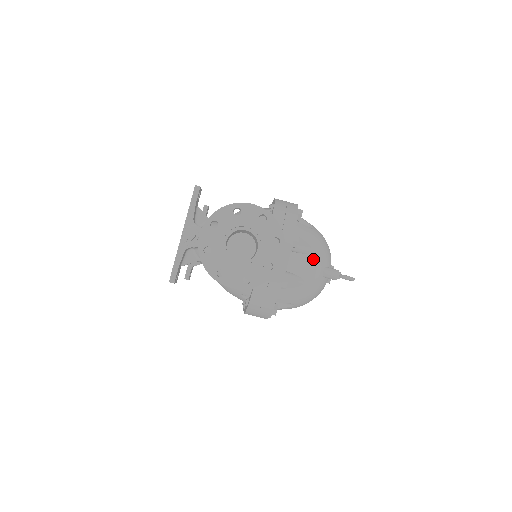
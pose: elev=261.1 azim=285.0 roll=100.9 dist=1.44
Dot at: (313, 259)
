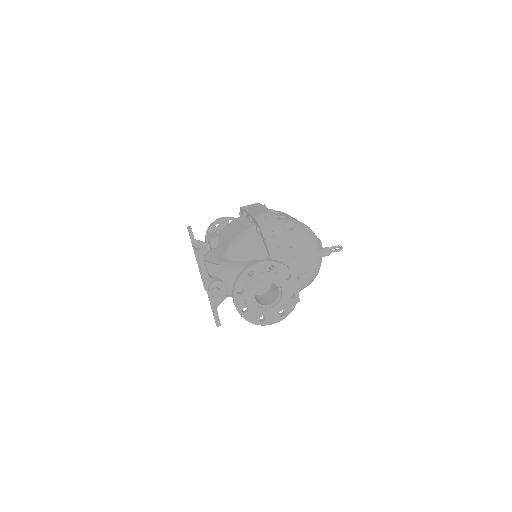
Dot at: (309, 254)
